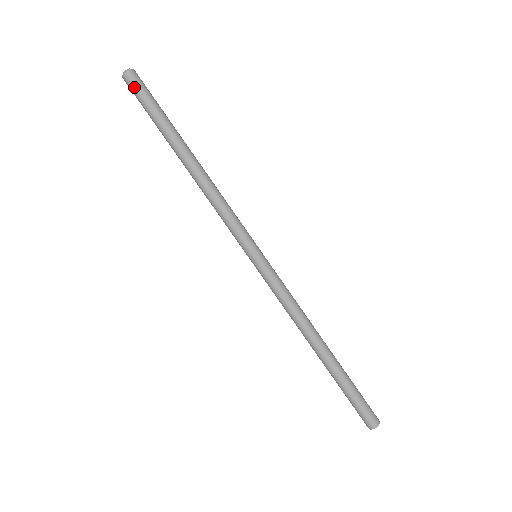
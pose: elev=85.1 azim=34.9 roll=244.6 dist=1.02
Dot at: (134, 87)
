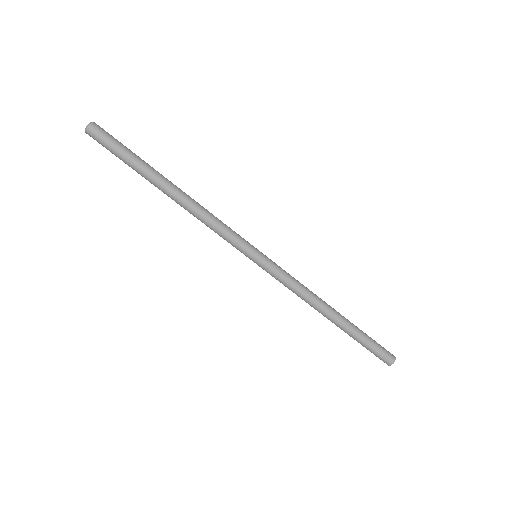
Dot at: (99, 142)
